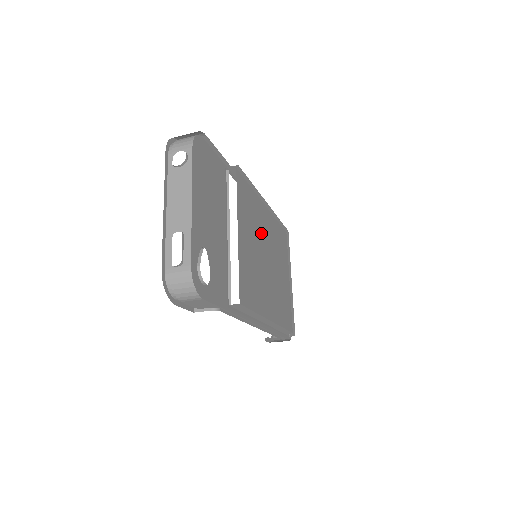
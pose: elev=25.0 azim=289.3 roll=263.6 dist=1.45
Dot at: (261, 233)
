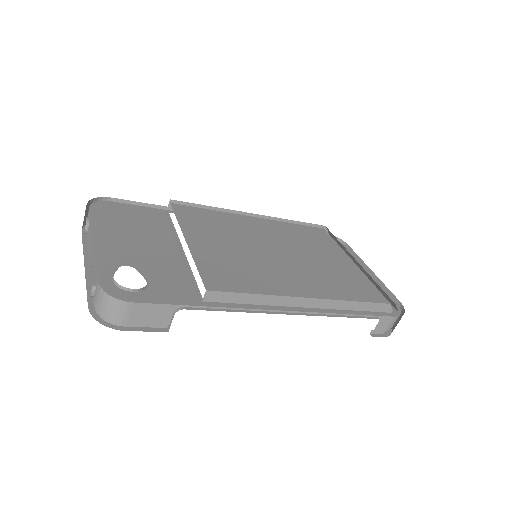
Dot at: (250, 236)
